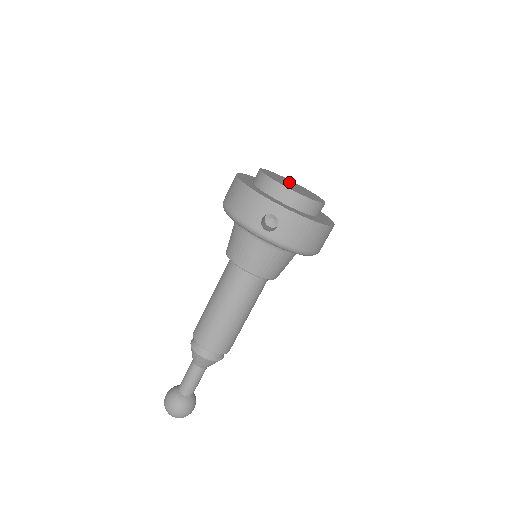
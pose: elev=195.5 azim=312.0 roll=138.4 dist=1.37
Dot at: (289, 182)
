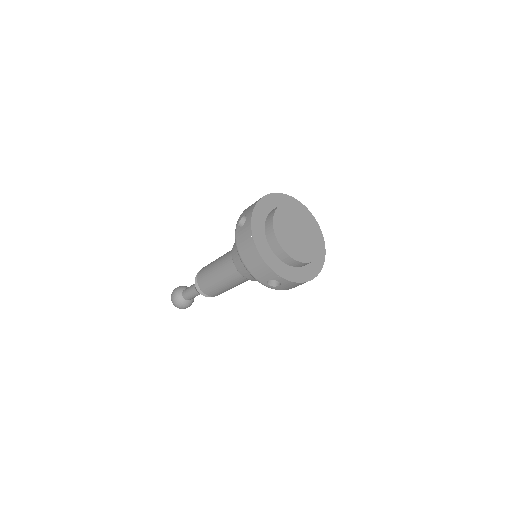
Dot at: (296, 221)
